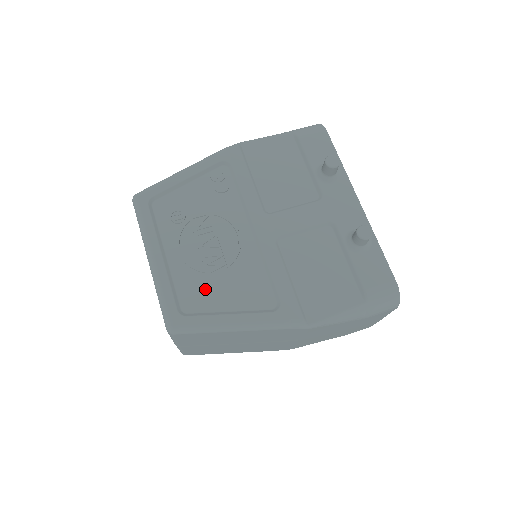
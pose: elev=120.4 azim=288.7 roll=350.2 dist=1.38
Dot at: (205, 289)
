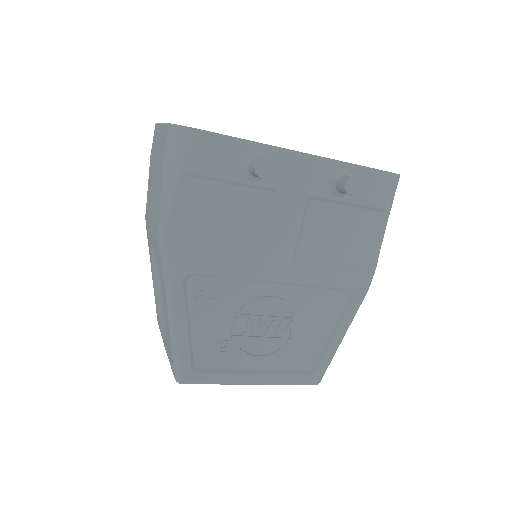
Dot at: (303, 346)
